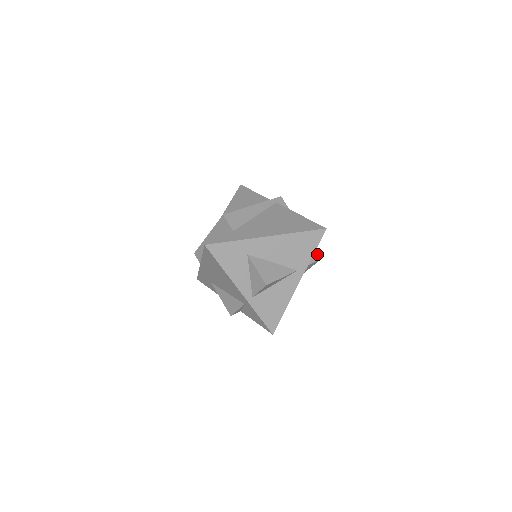
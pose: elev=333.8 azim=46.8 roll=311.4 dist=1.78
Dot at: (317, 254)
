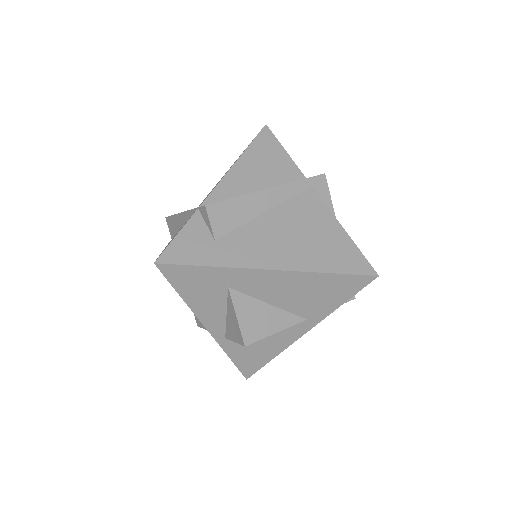
Dot at: occluded
